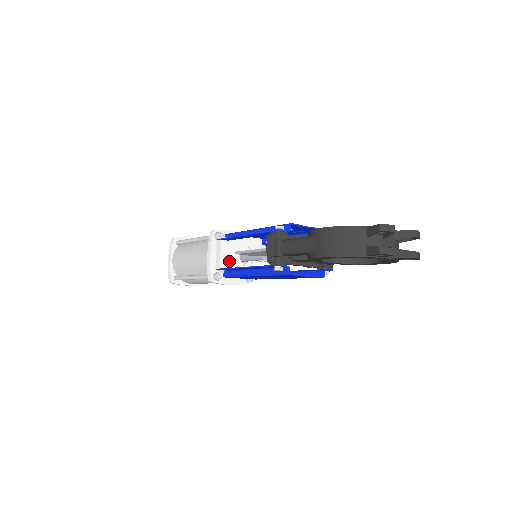
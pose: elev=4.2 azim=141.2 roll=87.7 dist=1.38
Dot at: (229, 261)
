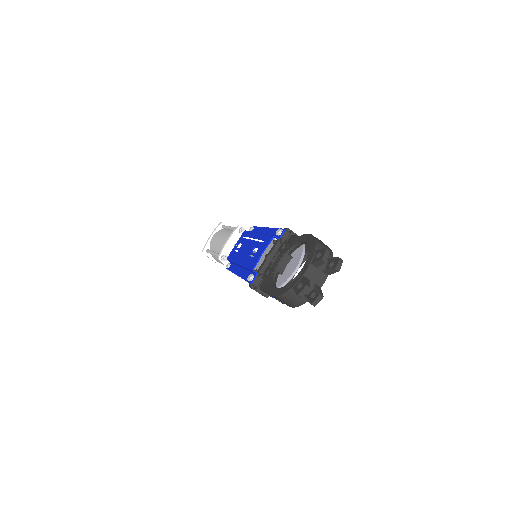
Dot at: occluded
